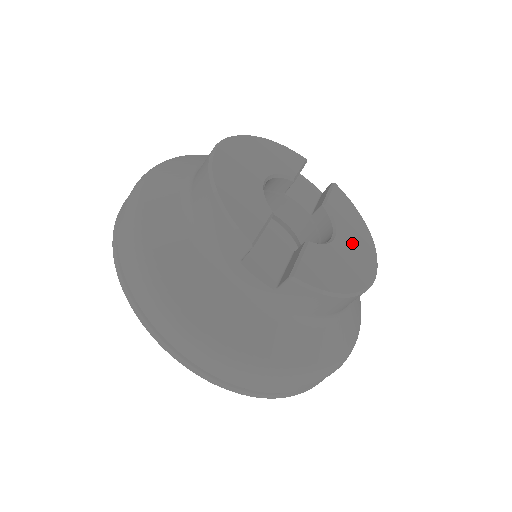
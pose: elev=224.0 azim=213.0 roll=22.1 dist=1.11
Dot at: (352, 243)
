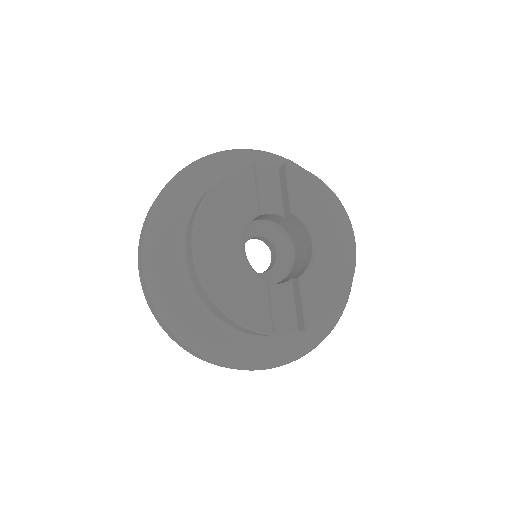
Dot at: (328, 234)
